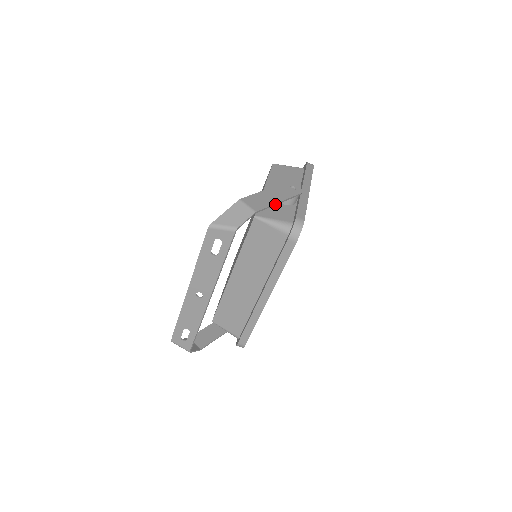
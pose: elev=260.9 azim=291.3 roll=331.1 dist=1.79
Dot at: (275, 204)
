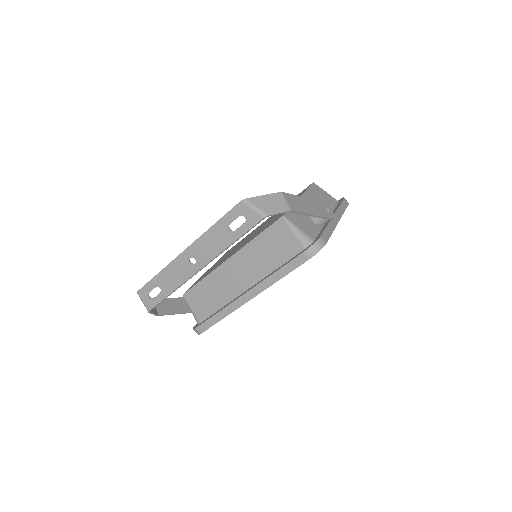
Dot at: (309, 214)
